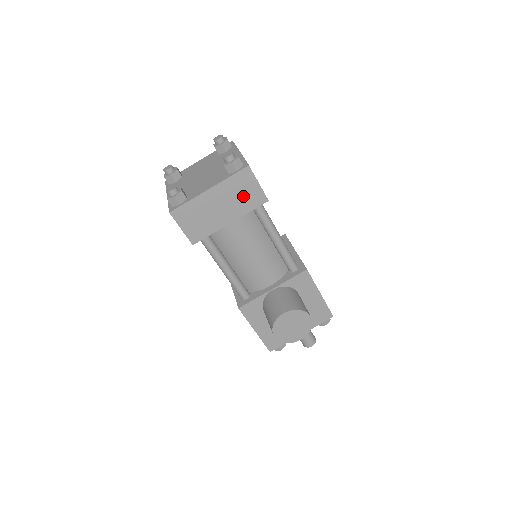
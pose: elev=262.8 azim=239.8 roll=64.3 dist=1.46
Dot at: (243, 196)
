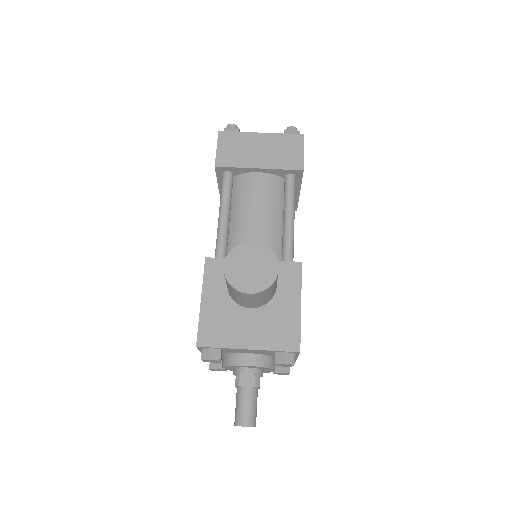
Dot at: (284, 154)
